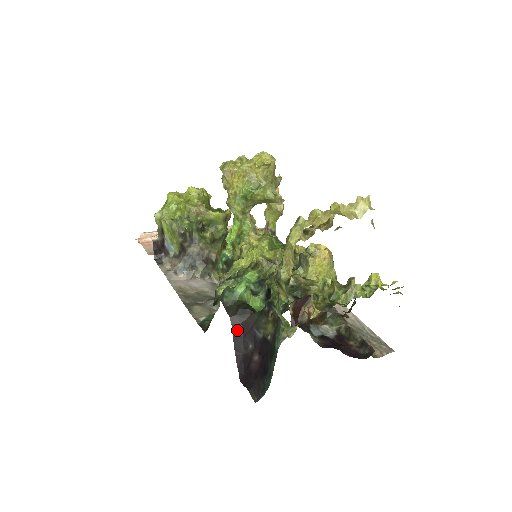
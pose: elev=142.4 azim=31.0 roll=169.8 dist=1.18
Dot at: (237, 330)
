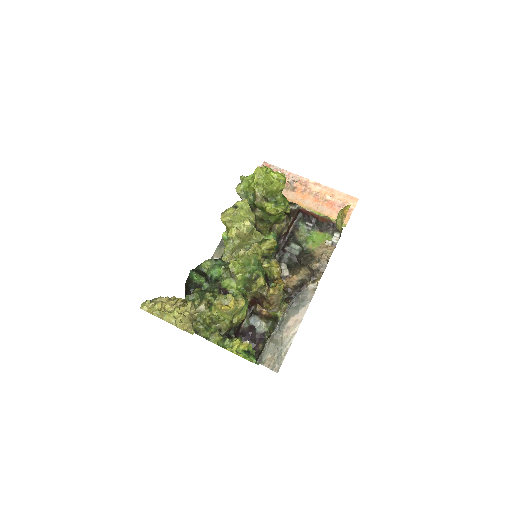
Dot at: (186, 291)
